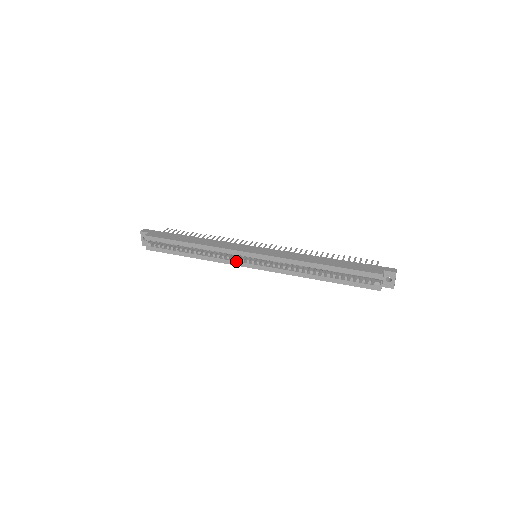
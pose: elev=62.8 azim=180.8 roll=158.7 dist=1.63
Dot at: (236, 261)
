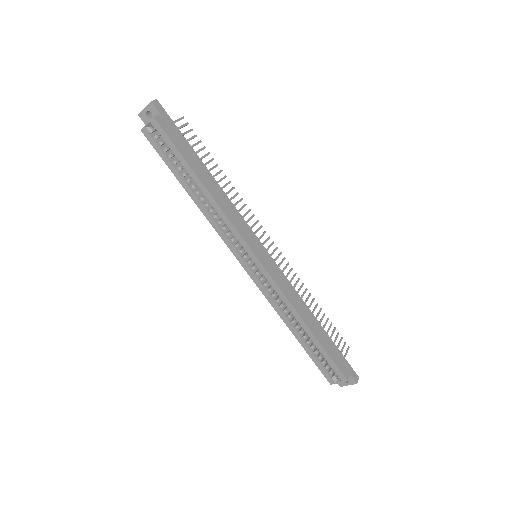
Dot at: (233, 246)
